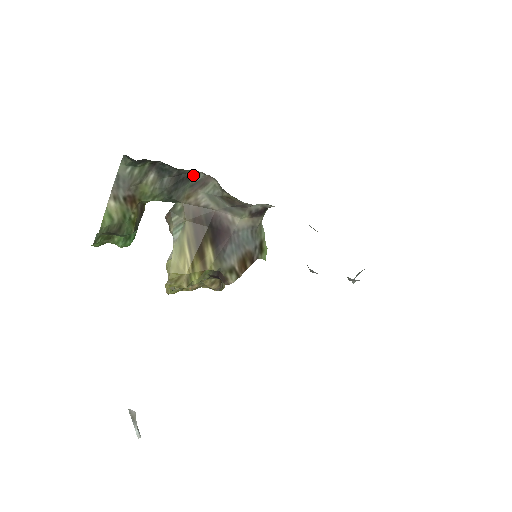
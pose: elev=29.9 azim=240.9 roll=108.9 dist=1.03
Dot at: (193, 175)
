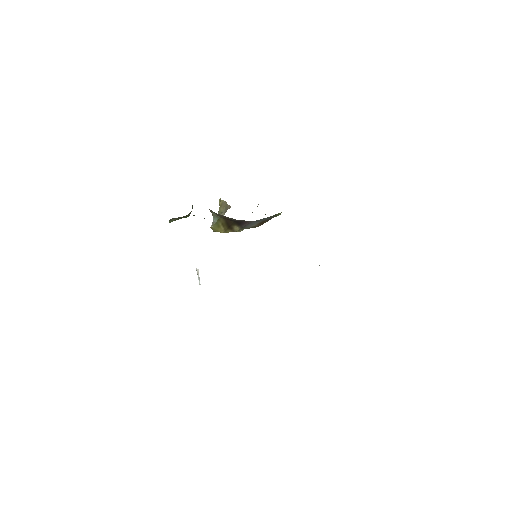
Dot at: occluded
